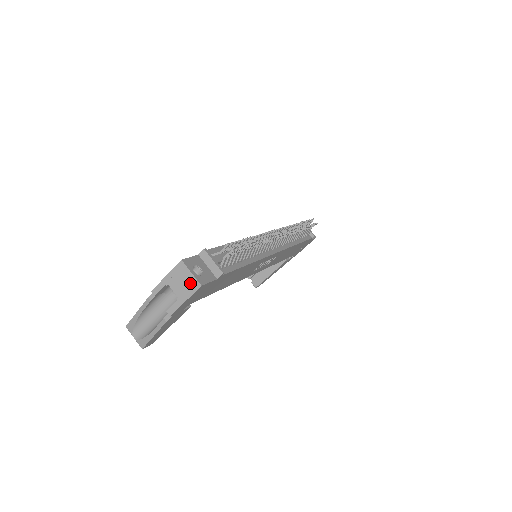
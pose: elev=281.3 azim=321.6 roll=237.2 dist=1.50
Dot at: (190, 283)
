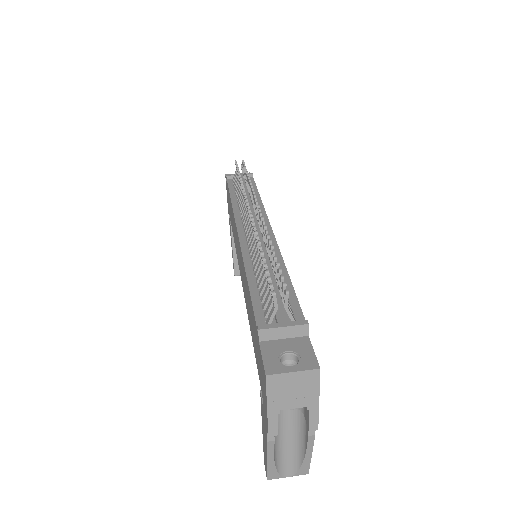
Dot at: (304, 381)
